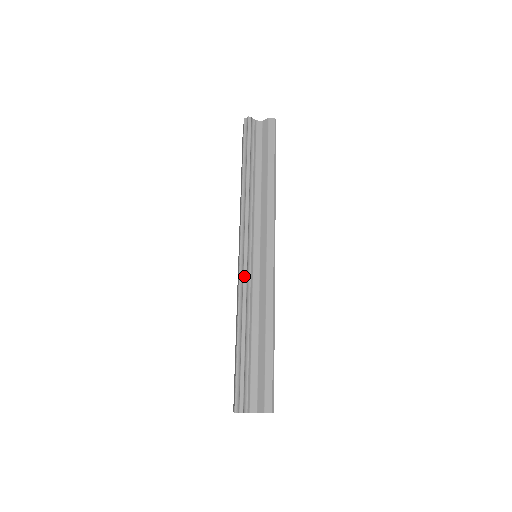
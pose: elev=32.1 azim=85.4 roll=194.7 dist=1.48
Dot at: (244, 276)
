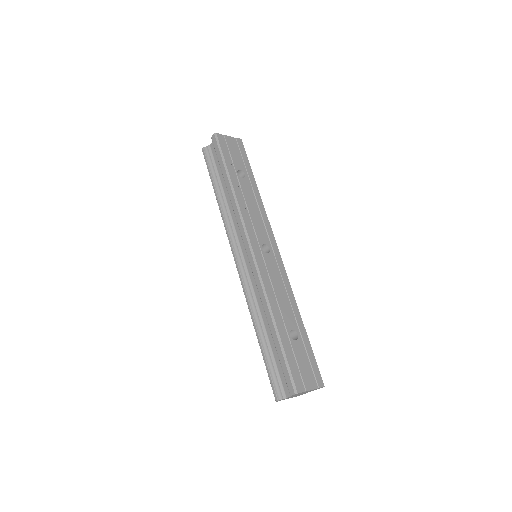
Dot at: (241, 284)
